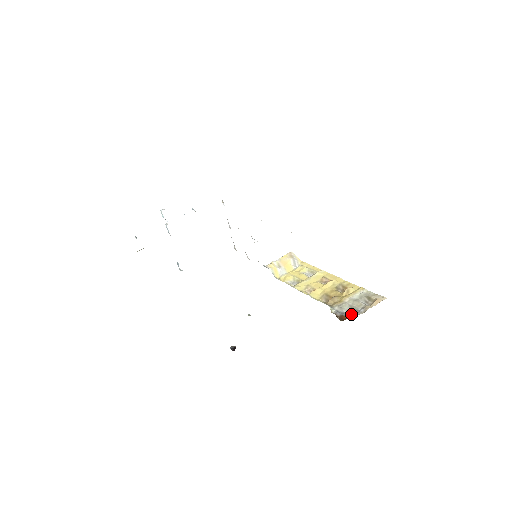
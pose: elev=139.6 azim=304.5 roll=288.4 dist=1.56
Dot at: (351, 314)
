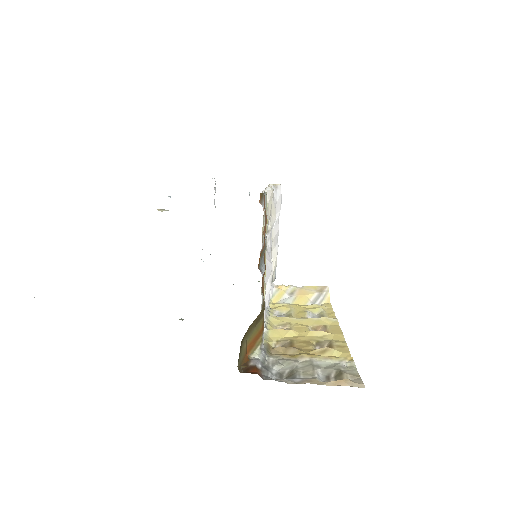
Dot at: (278, 377)
